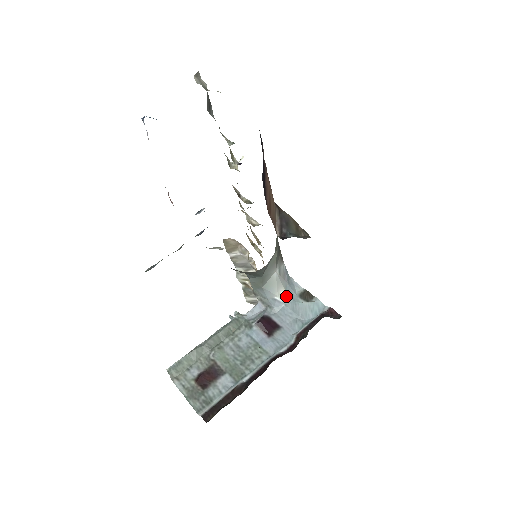
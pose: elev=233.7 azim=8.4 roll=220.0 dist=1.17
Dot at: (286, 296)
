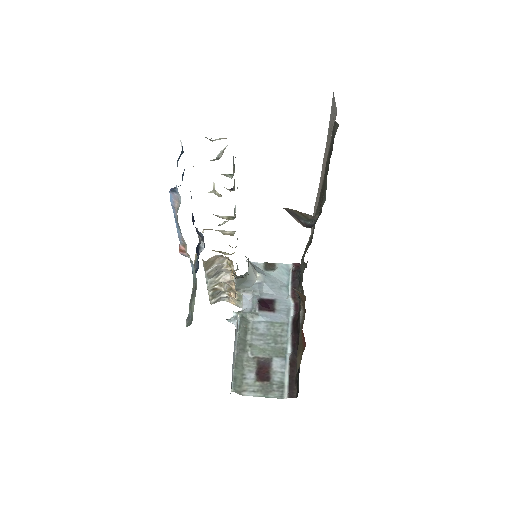
Dot at: (260, 276)
